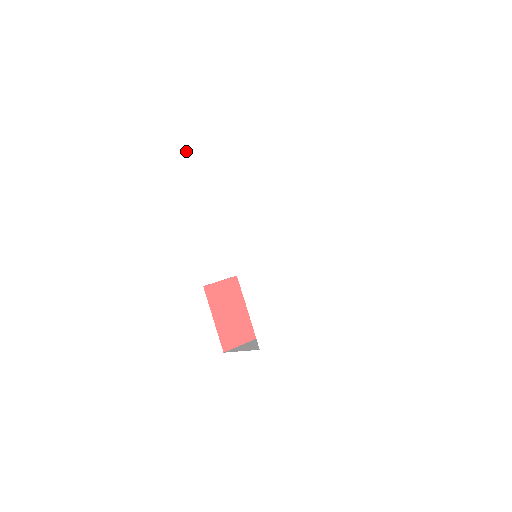
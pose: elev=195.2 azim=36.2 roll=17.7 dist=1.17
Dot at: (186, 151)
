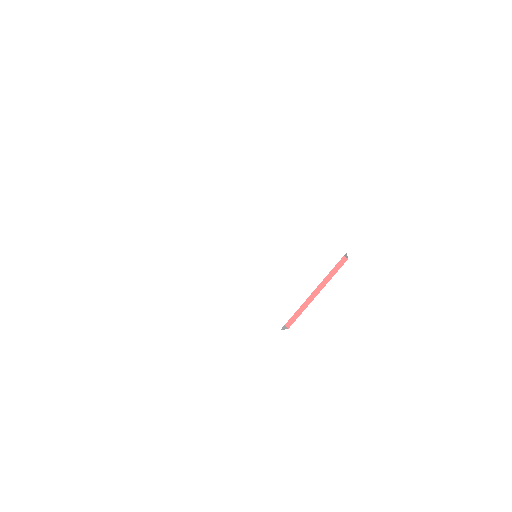
Dot at: (159, 236)
